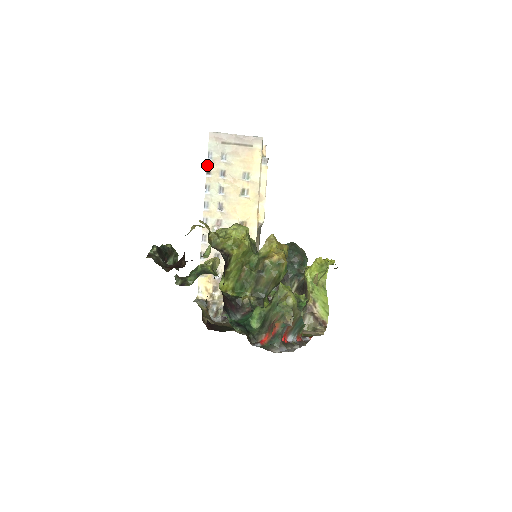
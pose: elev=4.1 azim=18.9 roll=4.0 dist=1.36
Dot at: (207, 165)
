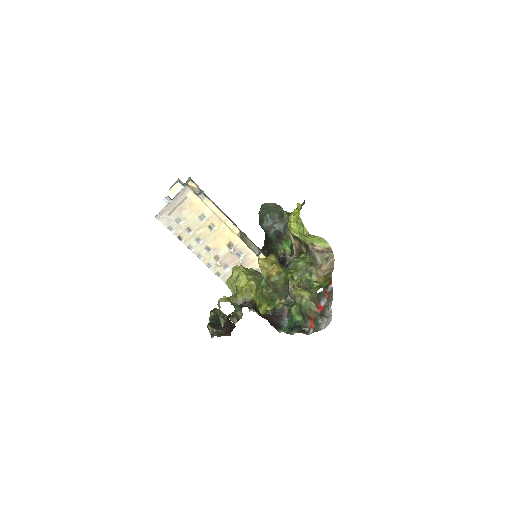
Dot at: occluded
